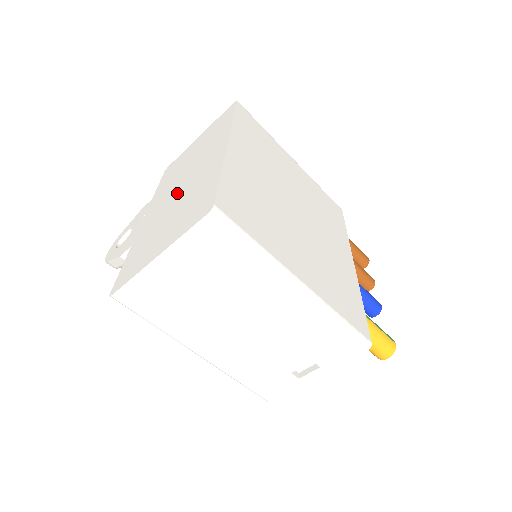
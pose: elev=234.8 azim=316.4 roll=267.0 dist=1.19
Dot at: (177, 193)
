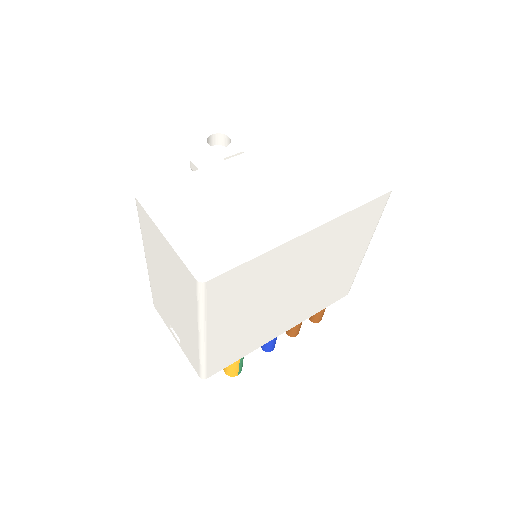
Dot at: (255, 194)
